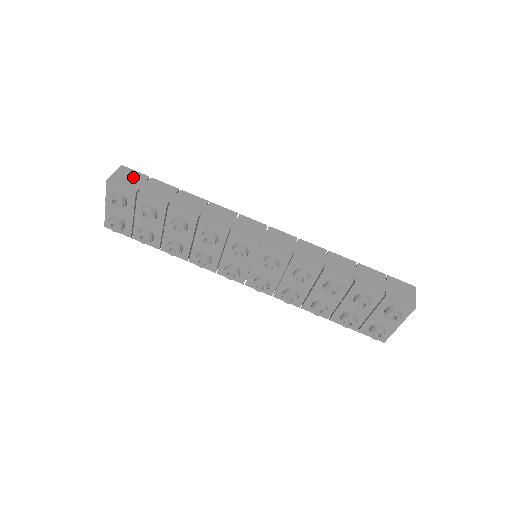
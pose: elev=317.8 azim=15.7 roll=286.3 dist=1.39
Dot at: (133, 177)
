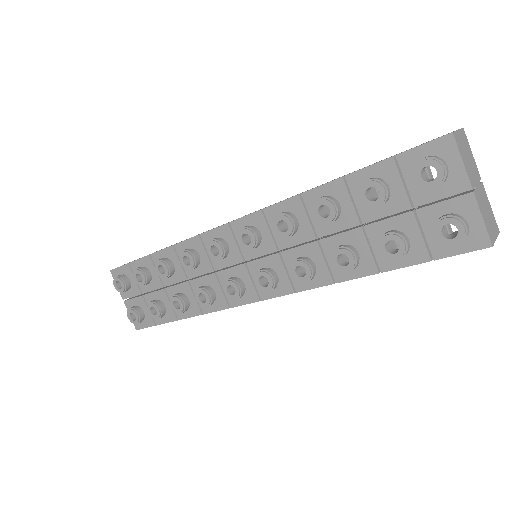
Dot at: occluded
